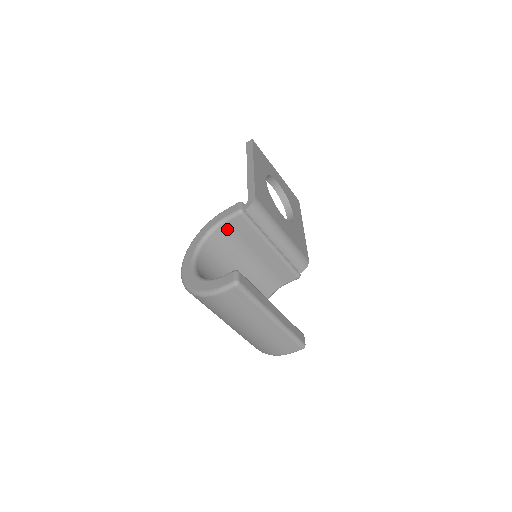
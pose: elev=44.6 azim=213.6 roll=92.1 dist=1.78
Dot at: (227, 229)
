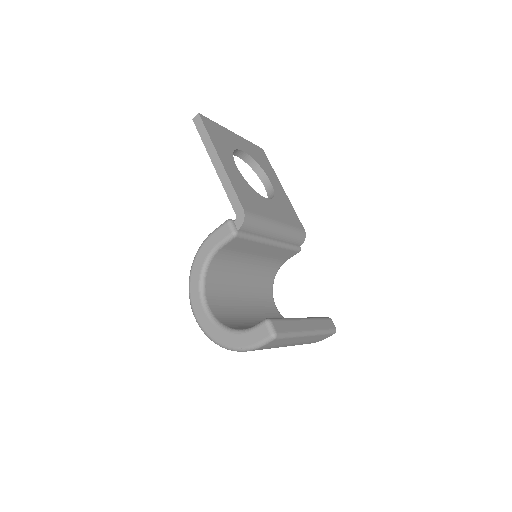
Dot at: (223, 252)
